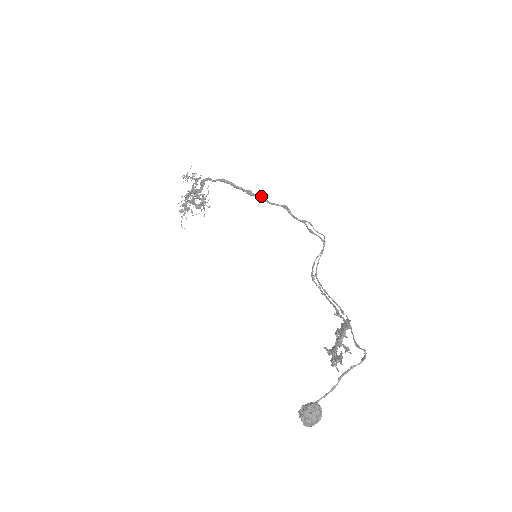
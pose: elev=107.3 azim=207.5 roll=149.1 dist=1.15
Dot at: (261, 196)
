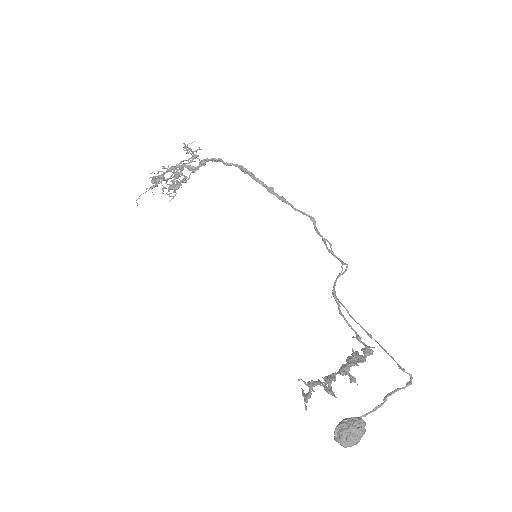
Dot at: occluded
